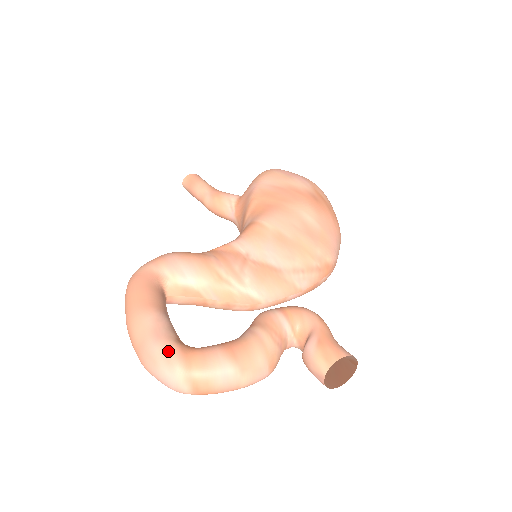
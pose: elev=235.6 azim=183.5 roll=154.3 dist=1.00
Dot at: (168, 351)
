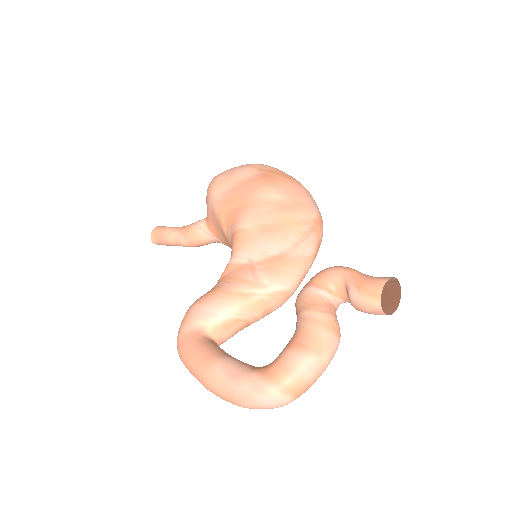
Dot at: (253, 382)
